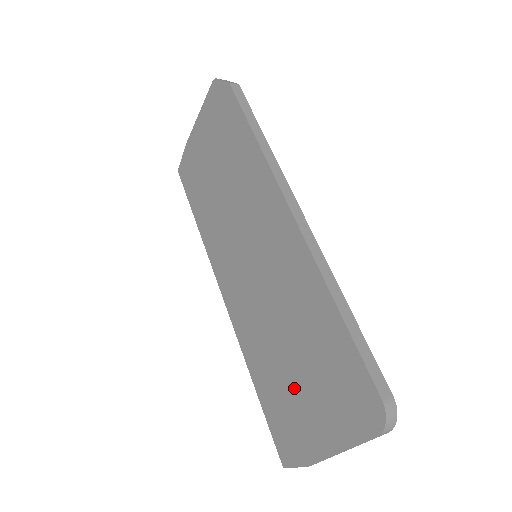
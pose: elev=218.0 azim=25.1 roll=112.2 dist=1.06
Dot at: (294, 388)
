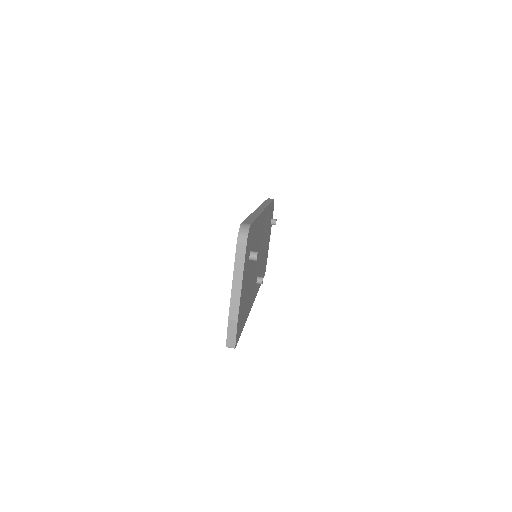
Dot at: occluded
